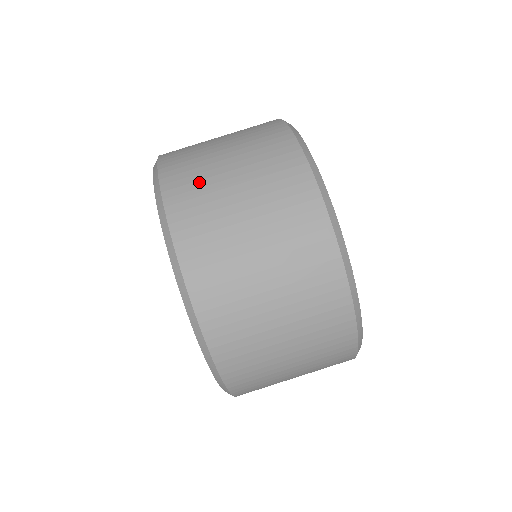
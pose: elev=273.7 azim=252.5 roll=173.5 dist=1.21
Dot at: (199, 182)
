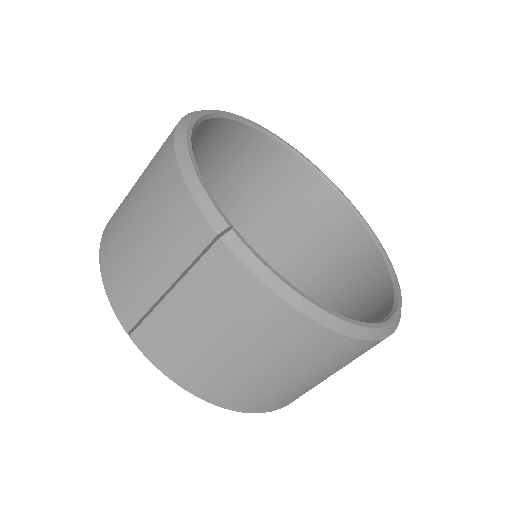
Dot at: (266, 395)
